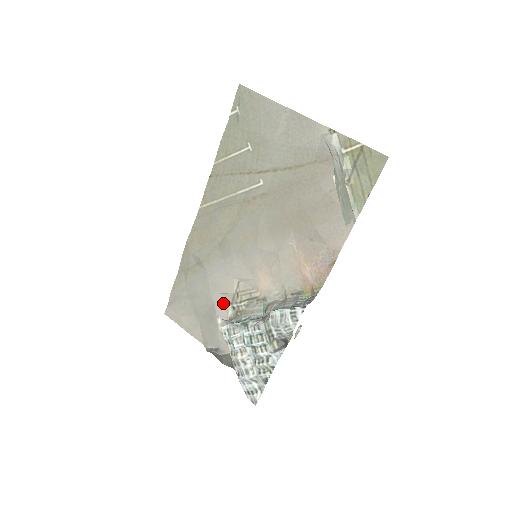
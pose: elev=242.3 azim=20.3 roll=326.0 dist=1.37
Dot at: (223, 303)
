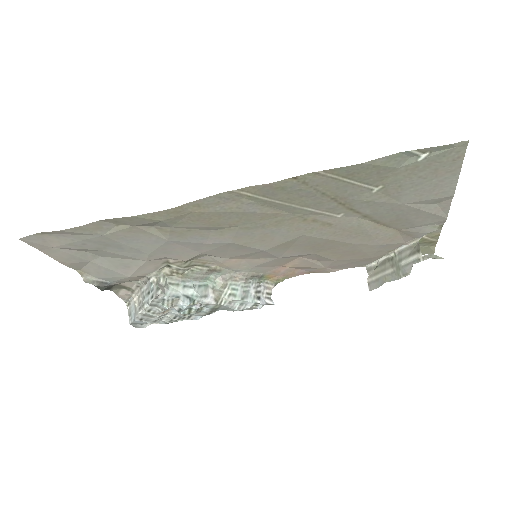
Dot at: (159, 262)
